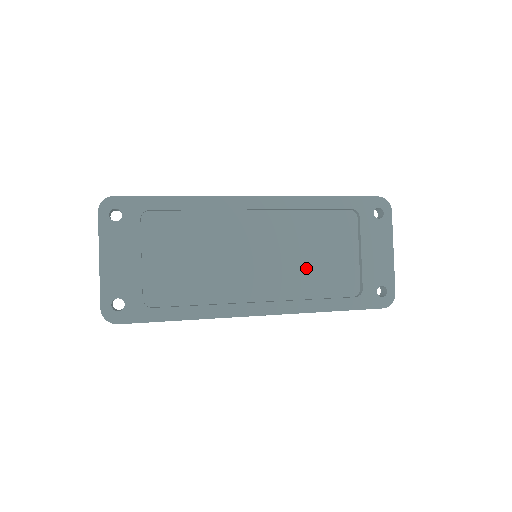
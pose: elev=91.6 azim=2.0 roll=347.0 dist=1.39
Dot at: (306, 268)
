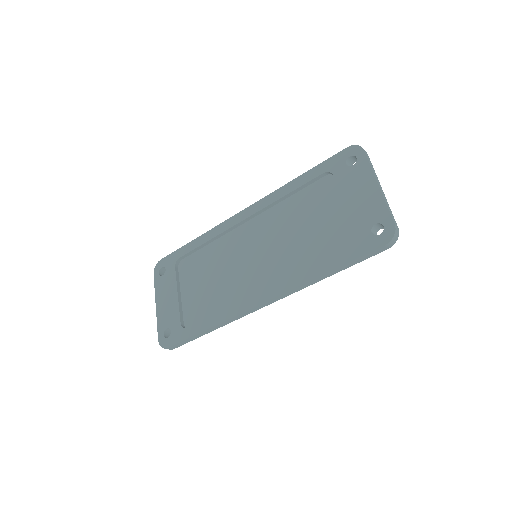
Dot at: (298, 245)
